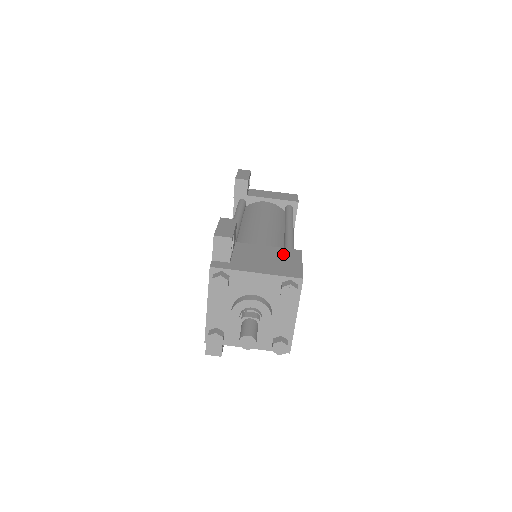
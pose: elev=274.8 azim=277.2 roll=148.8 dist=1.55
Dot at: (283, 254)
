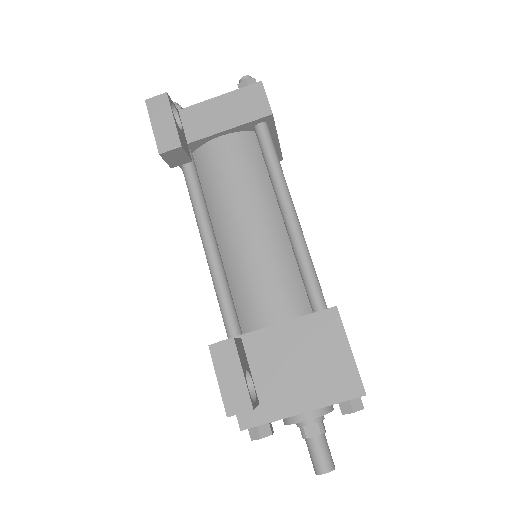
Dot at: (316, 336)
